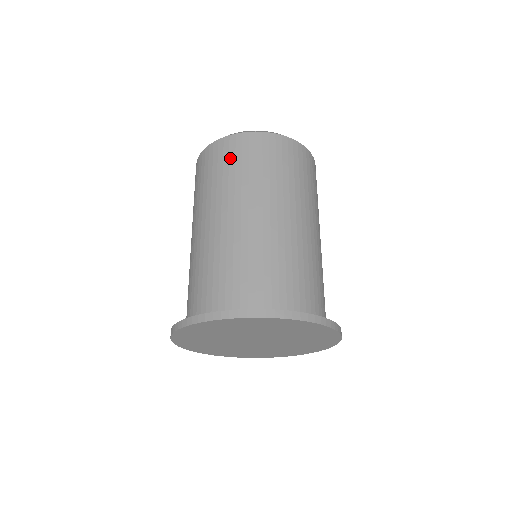
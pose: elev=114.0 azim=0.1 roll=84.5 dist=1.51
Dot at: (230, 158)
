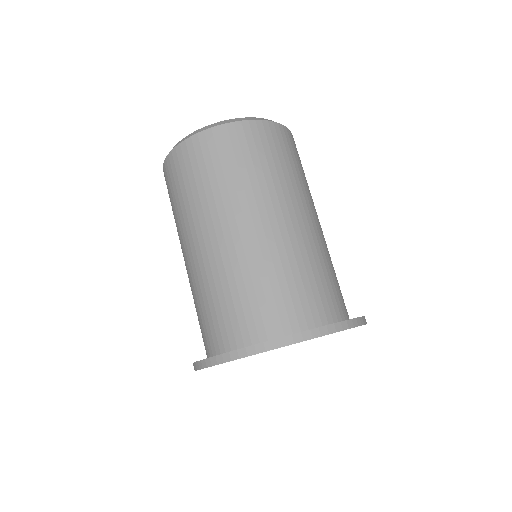
Dot at: (243, 151)
